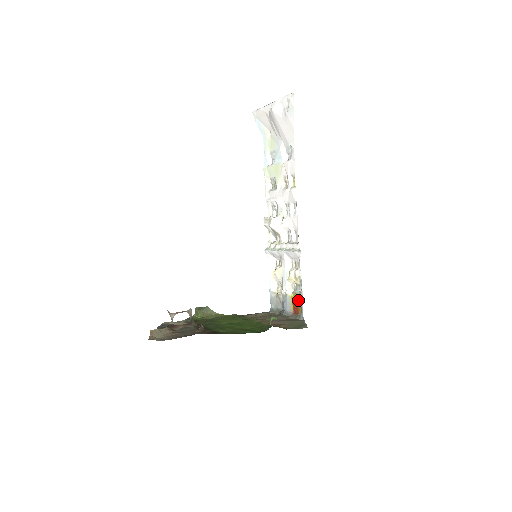
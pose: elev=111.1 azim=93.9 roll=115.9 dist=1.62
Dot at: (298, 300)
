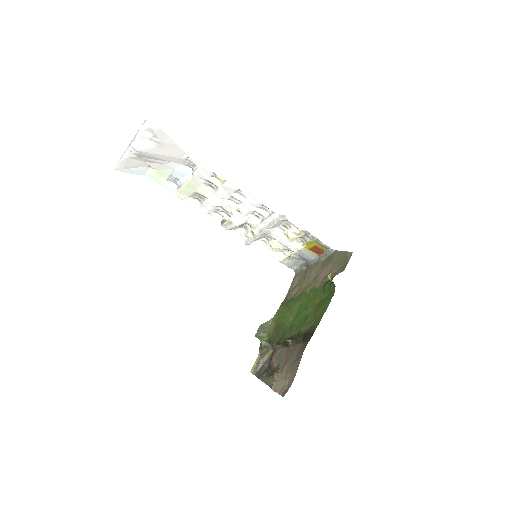
Dot at: (314, 244)
